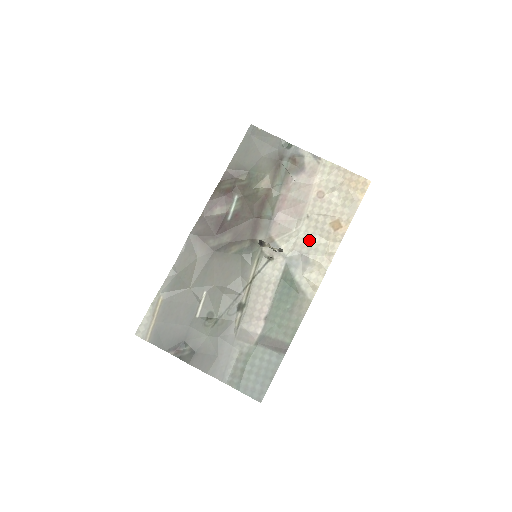
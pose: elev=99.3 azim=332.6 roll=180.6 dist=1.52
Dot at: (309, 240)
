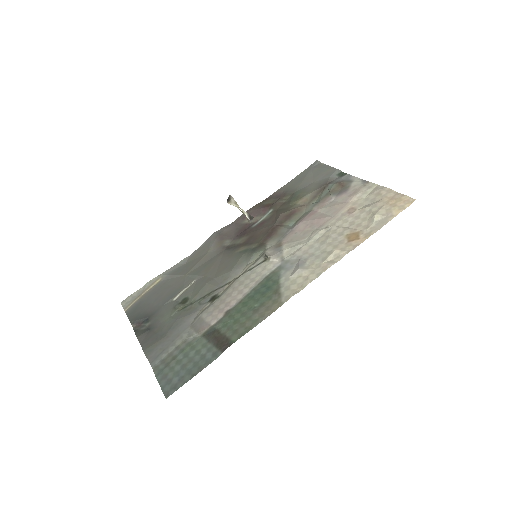
Dot at: (316, 248)
